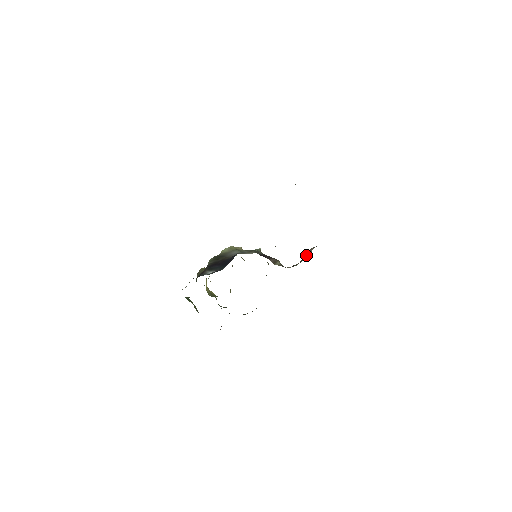
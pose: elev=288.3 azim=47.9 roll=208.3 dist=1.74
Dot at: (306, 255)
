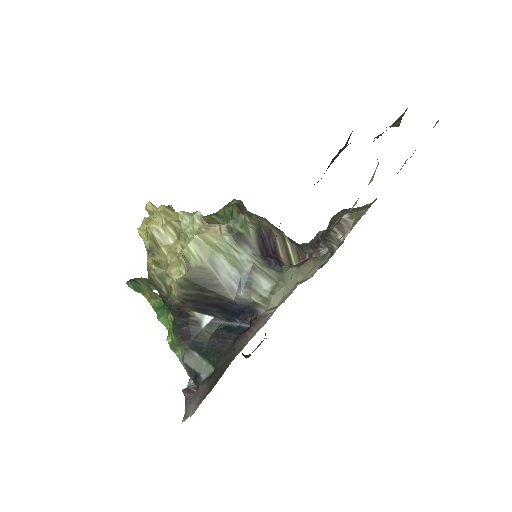
Dot at: (337, 237)
